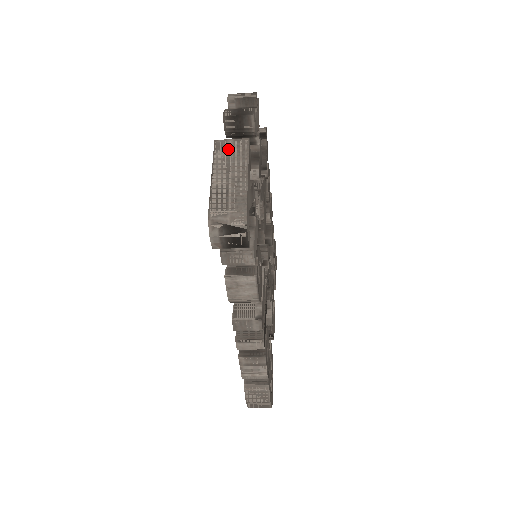
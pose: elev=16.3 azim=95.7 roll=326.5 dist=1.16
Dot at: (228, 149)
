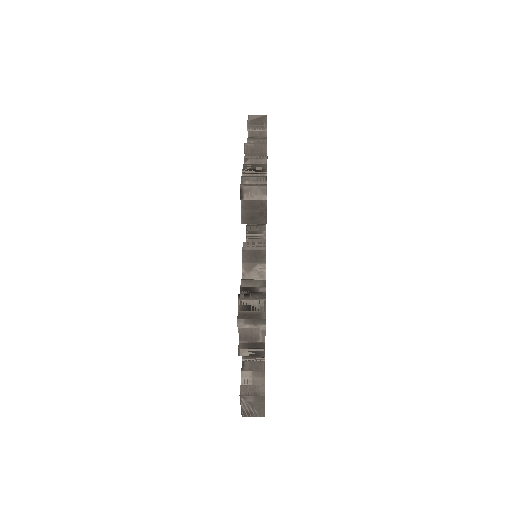
Dot at: (250, 400)
